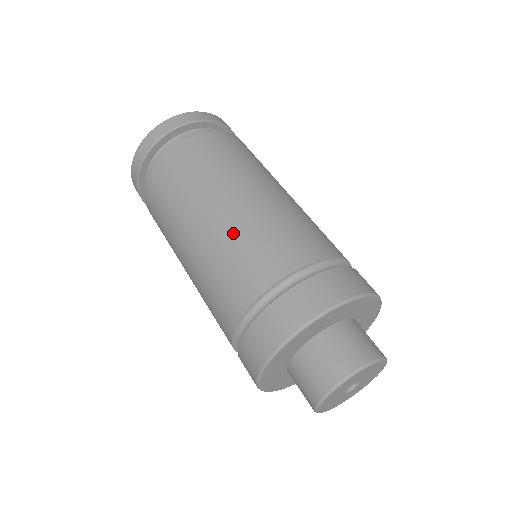
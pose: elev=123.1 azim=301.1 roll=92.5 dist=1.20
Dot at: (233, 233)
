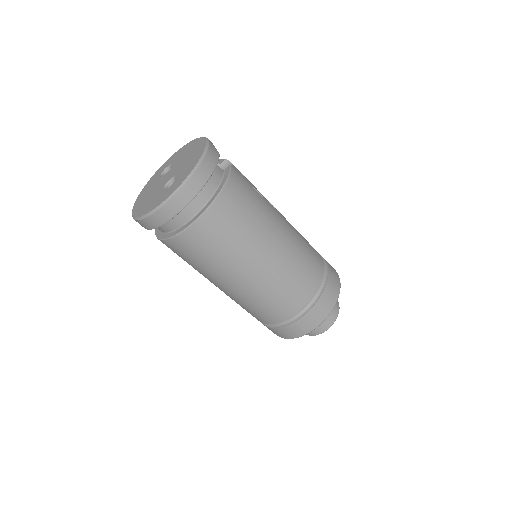
Dot at: (257, 294)
